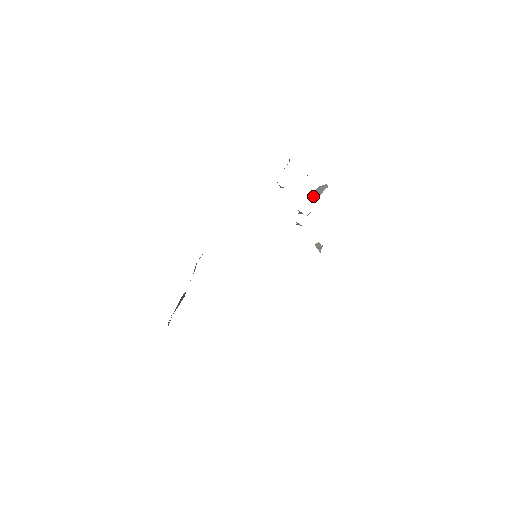
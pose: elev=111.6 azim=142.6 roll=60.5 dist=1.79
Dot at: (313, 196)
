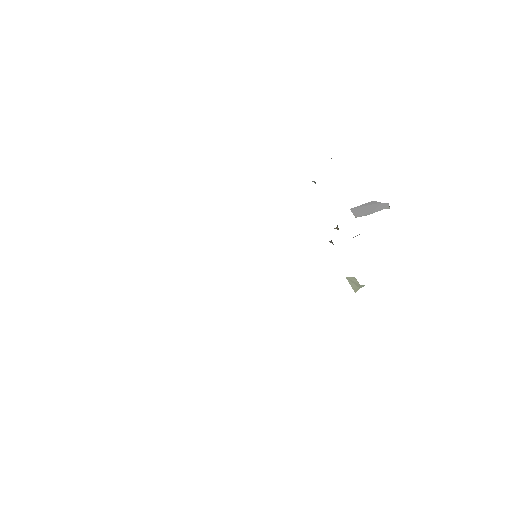
Dot at: (358, 210)
